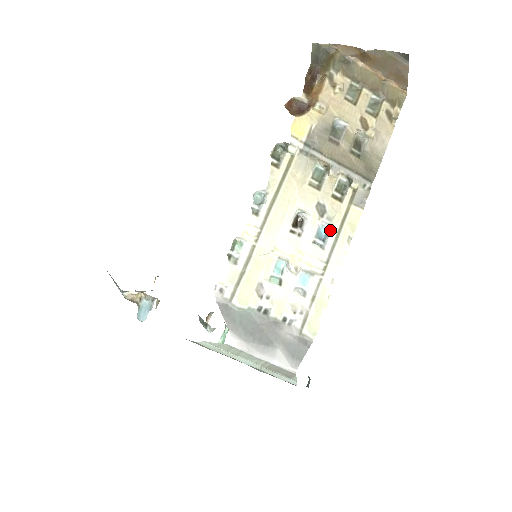
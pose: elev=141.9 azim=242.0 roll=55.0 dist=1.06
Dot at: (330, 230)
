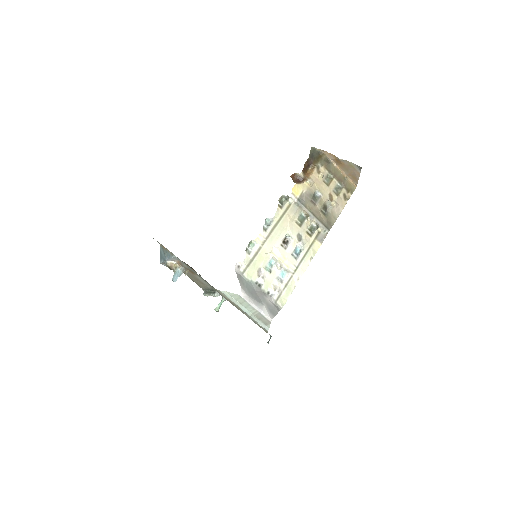
Dot at: (302, 250)
